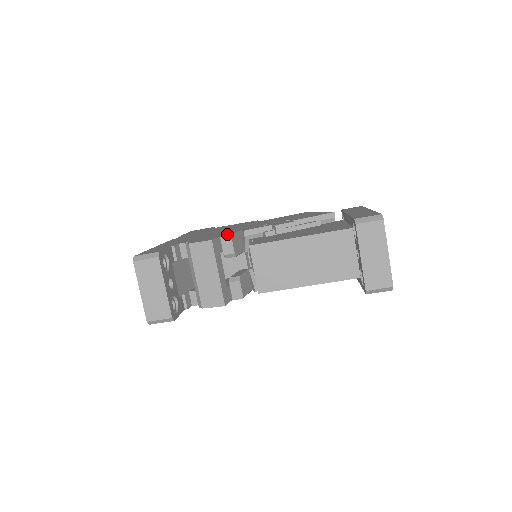
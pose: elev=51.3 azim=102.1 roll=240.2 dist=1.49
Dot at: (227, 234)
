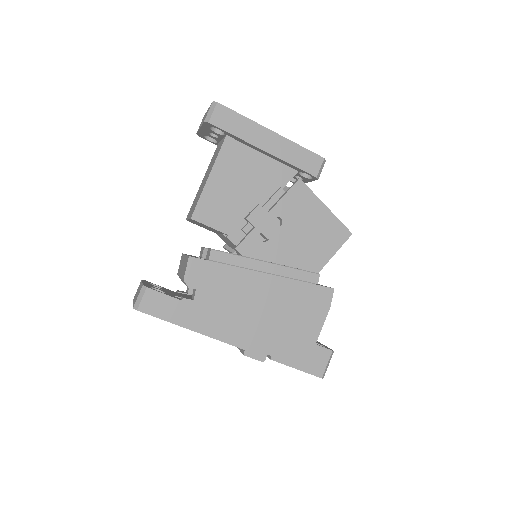
Dot at: occluded
